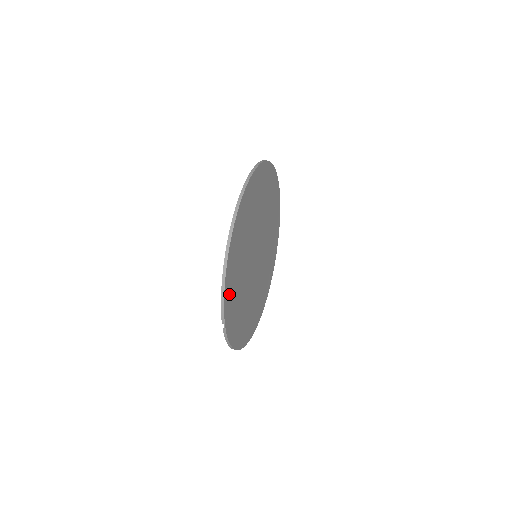
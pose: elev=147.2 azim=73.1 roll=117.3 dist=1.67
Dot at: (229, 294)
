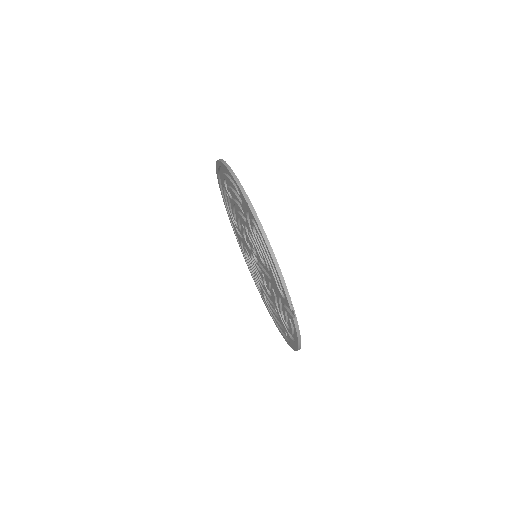
Dot at: occluded
